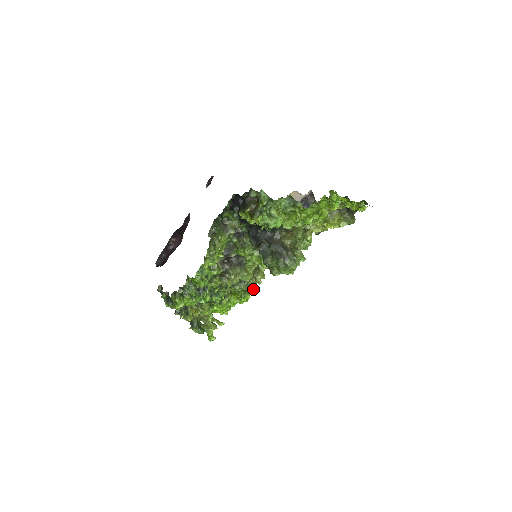
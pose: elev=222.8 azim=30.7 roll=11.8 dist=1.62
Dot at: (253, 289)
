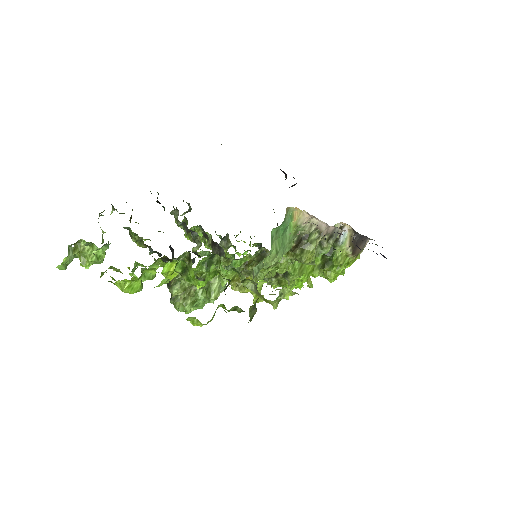
Dot at: (274, 284)
